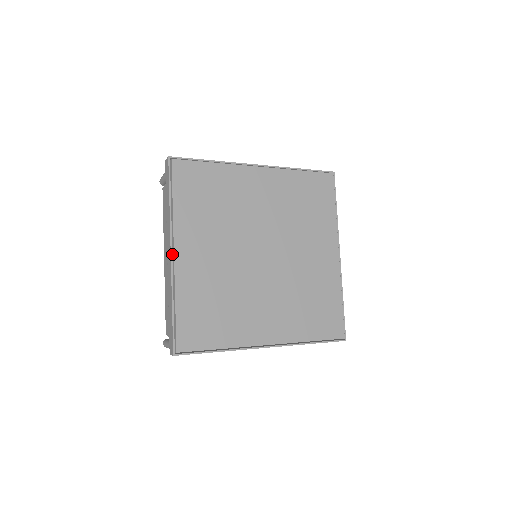
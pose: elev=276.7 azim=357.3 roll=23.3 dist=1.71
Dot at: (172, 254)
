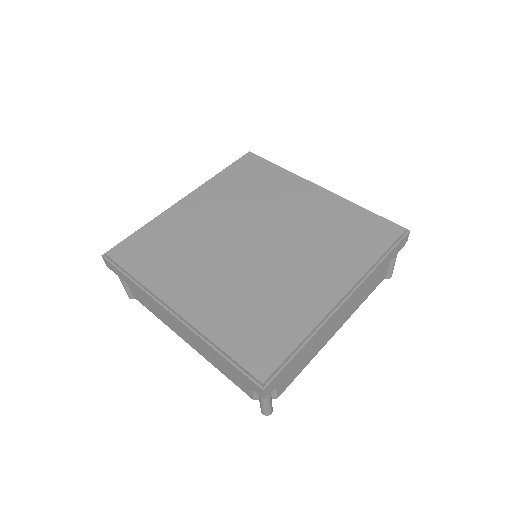
Dot at: occluded
